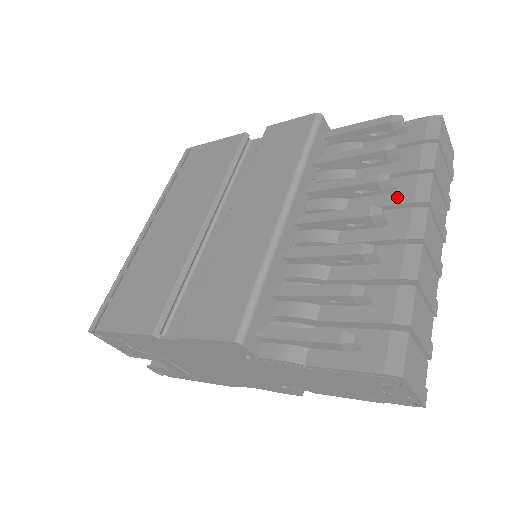
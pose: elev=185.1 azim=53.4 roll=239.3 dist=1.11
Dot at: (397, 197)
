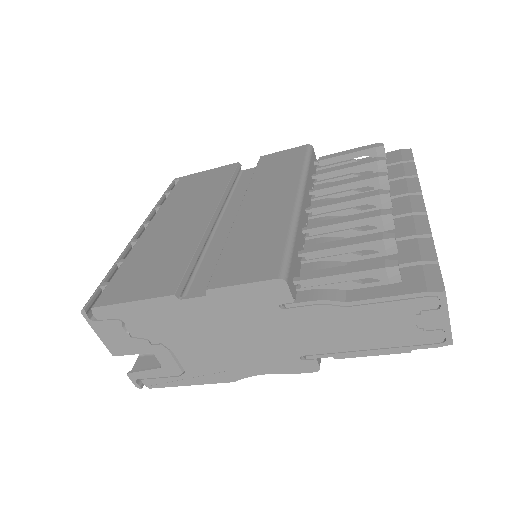
Dot at: (393, 192)
